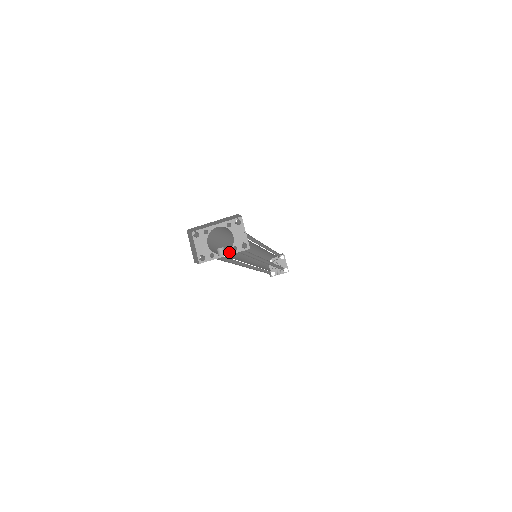
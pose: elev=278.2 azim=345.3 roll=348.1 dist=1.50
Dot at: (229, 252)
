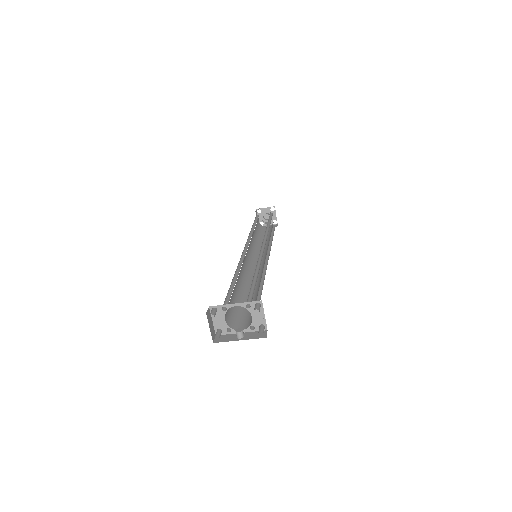
Dot at: (246, 330)
